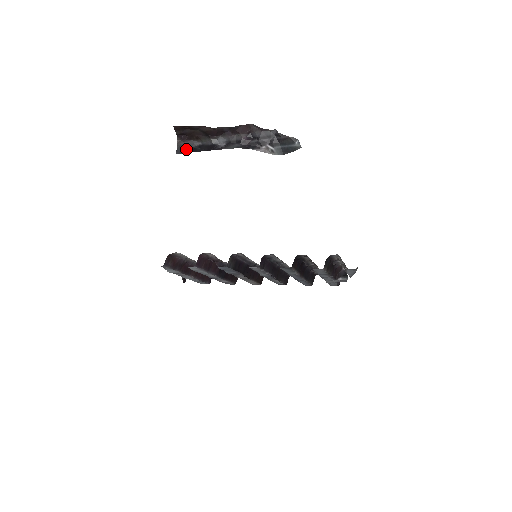
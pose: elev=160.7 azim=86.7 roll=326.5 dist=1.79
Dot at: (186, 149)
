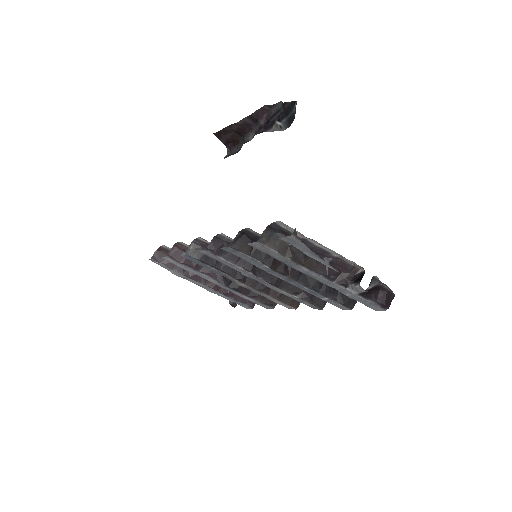
Dot at: (228, 156)
